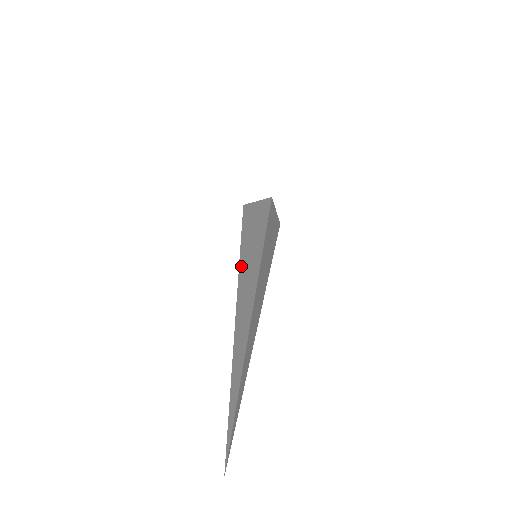
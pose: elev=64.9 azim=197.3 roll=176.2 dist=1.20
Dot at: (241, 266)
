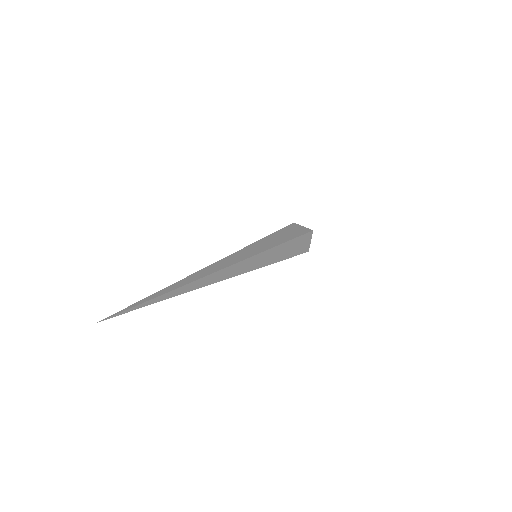
Dot at: (234, 253)
